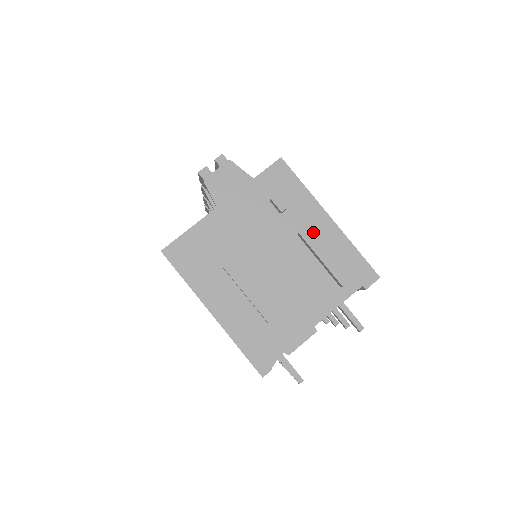
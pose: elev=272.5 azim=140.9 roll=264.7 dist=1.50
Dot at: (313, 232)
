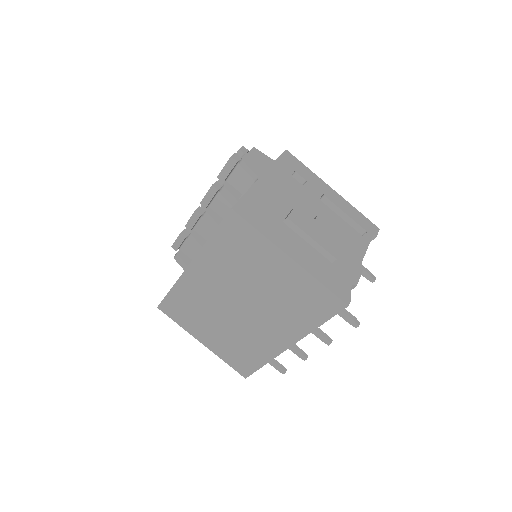
Dot at: occluded
